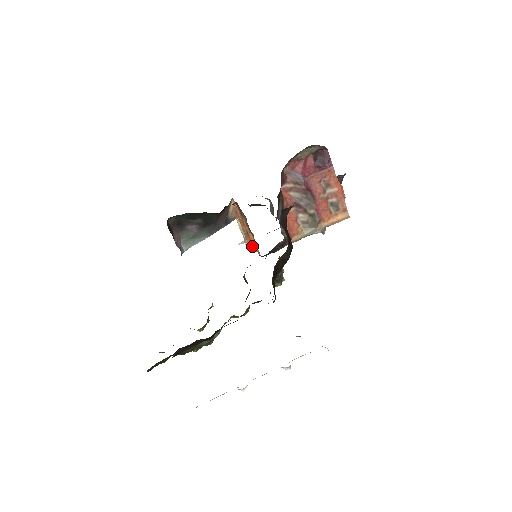
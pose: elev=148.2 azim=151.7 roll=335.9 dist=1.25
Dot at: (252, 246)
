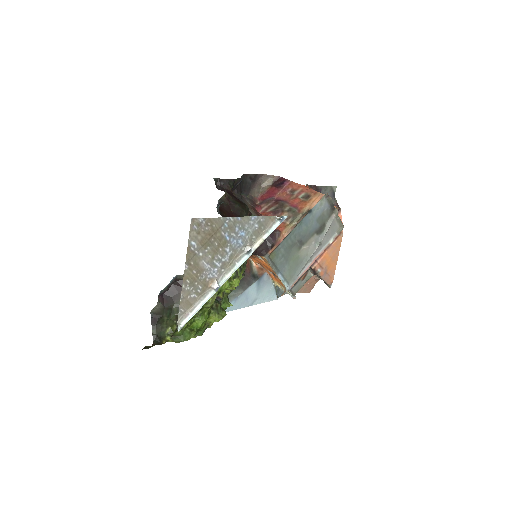
Dot at: (277, 276)
